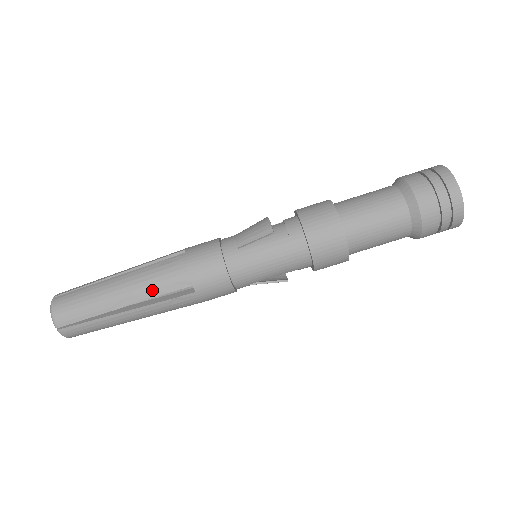
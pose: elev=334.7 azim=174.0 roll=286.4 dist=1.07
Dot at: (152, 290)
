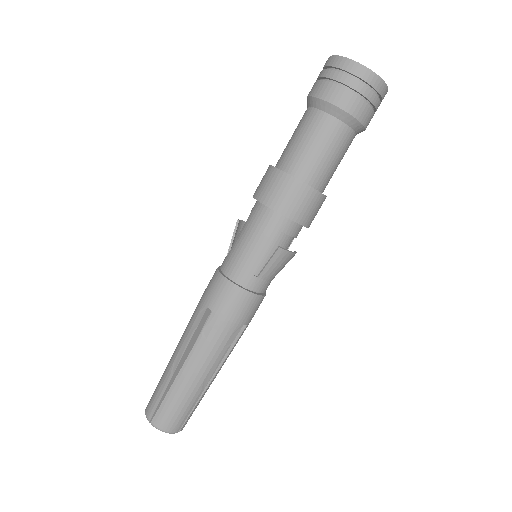
Dot at: (187, 336)
